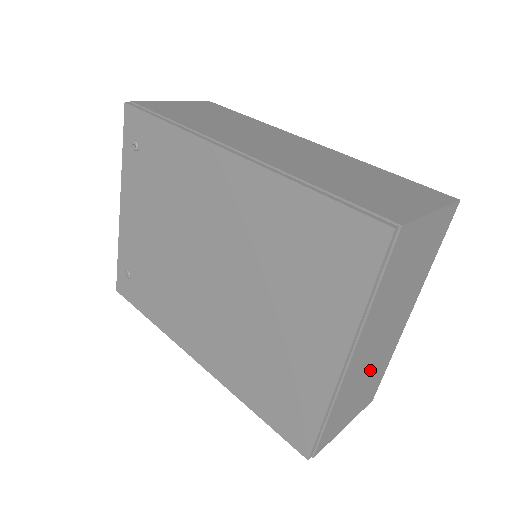
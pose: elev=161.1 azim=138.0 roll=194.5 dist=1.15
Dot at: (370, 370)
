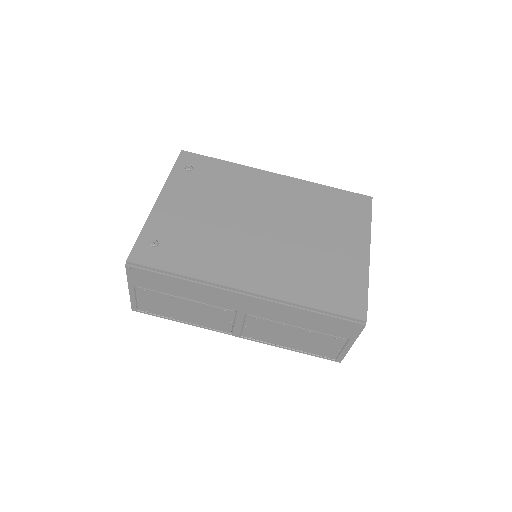
Dot at: occluded
